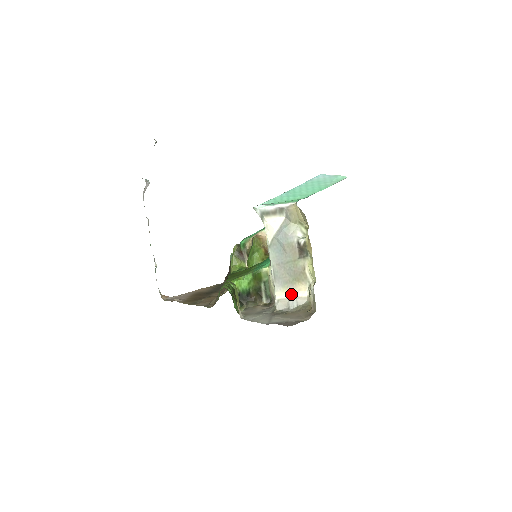
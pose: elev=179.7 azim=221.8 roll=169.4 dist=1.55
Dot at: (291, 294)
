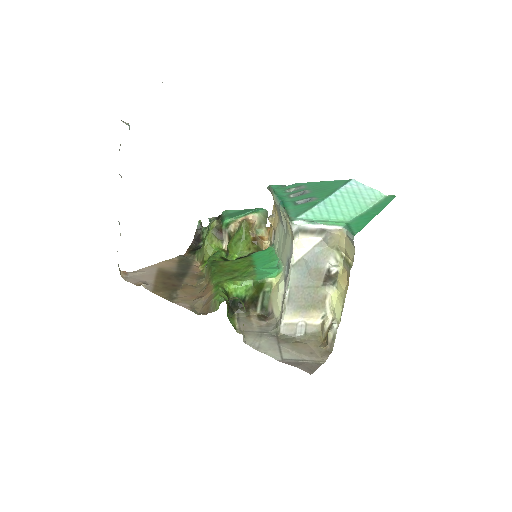
Dot at: (301, 320)
